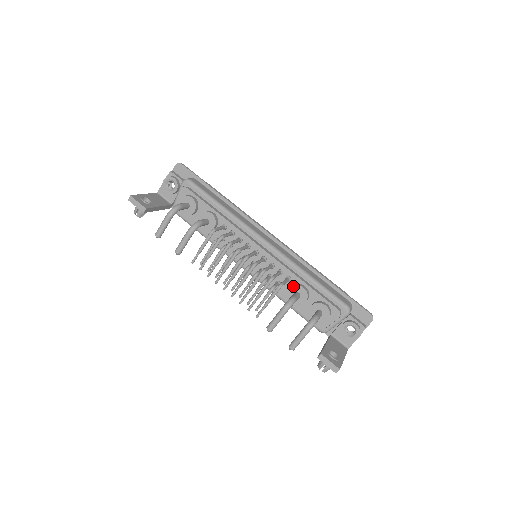
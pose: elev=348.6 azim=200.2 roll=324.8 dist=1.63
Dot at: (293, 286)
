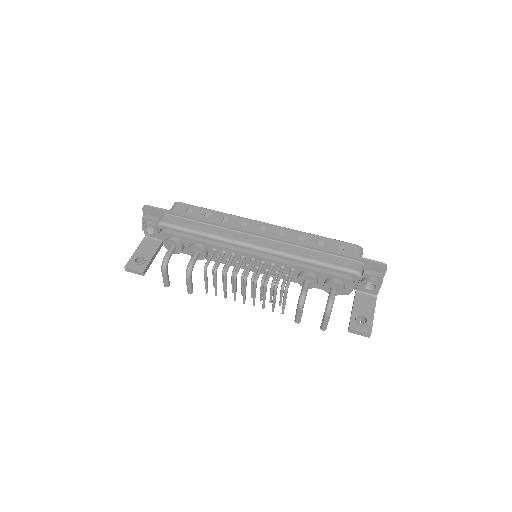
Dot at: (299, 277)
